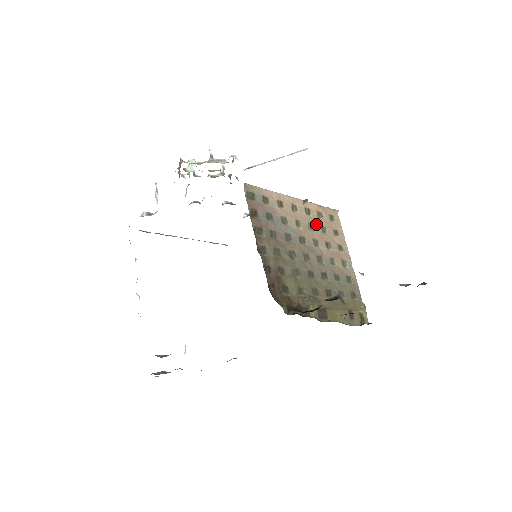
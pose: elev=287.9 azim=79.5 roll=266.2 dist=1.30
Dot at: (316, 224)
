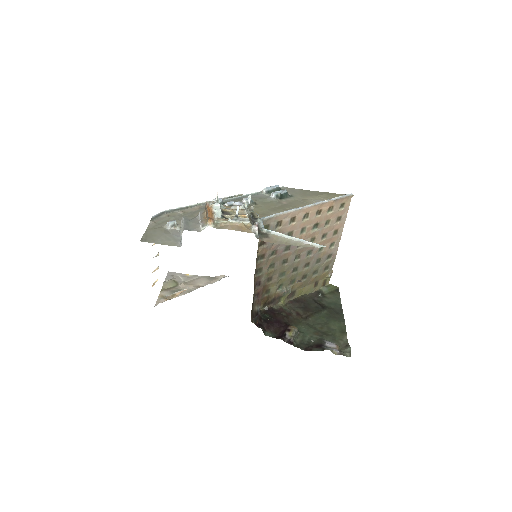
Dot at: (322, 222)
